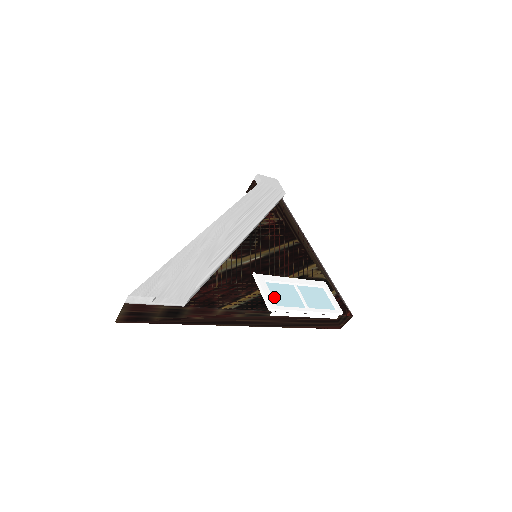
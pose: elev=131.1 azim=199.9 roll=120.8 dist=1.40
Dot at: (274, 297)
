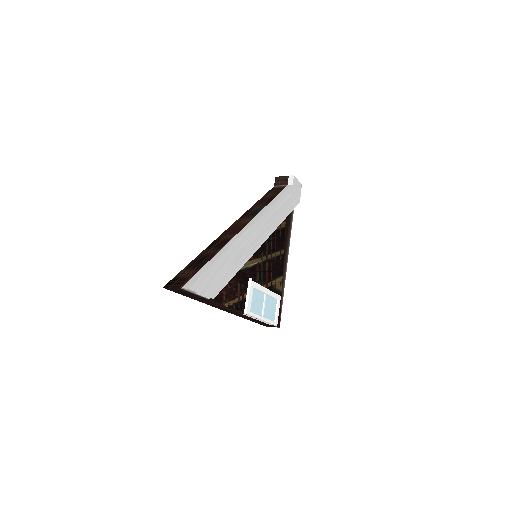
Dot at: (251, 302)
